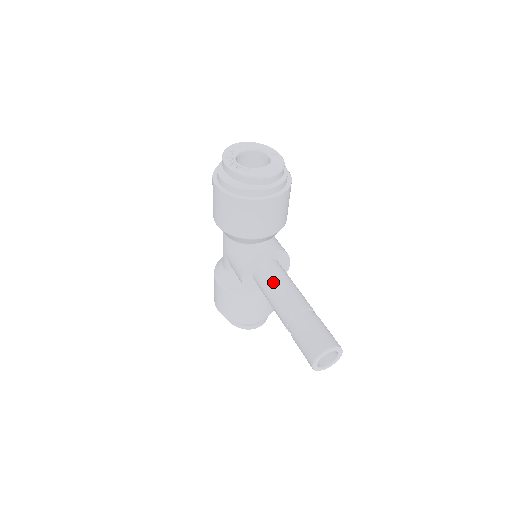
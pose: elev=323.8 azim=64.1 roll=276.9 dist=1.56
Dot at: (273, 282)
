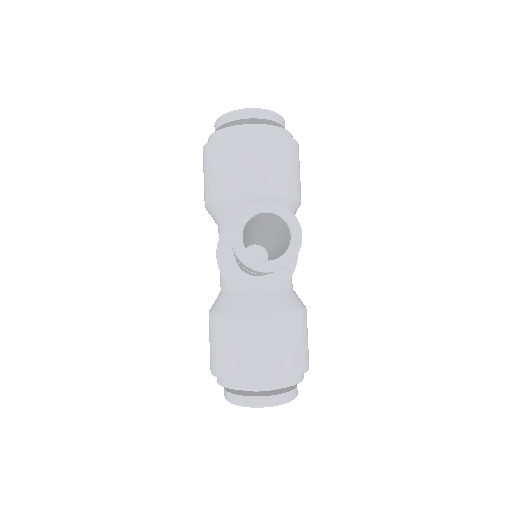
Dot at: occluded
